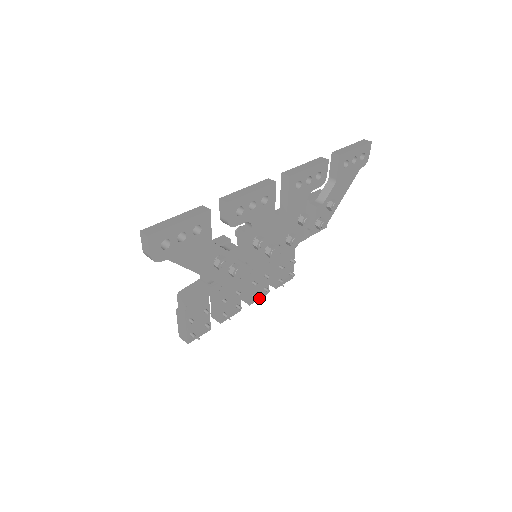
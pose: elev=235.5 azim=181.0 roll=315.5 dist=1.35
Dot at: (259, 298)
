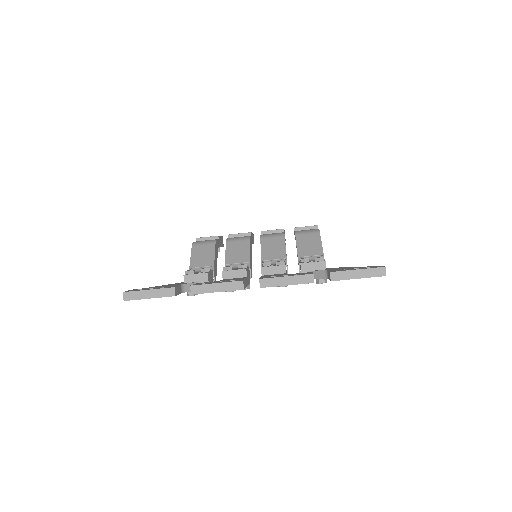
Dot at: occluded
